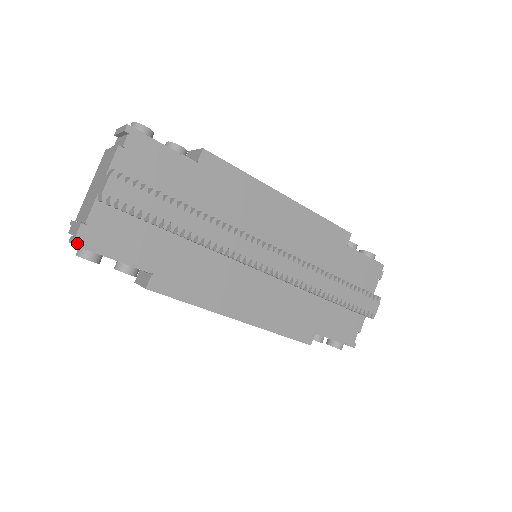
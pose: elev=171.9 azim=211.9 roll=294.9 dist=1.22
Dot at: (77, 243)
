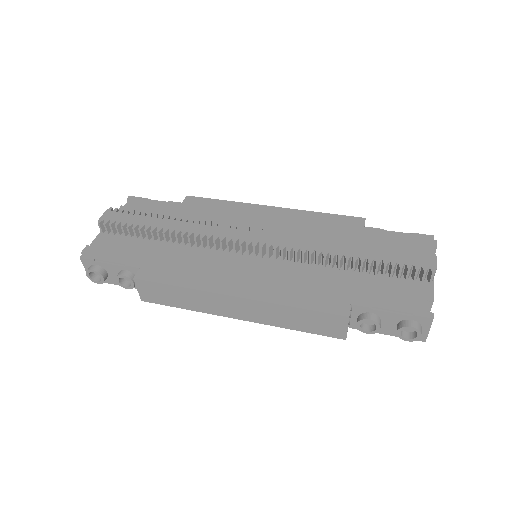
Dot at: (81, 256)
